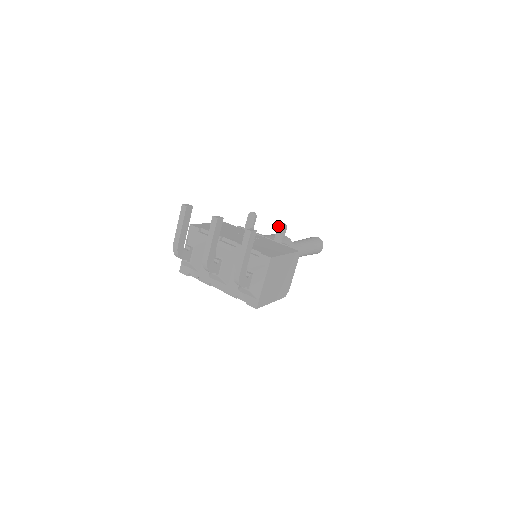
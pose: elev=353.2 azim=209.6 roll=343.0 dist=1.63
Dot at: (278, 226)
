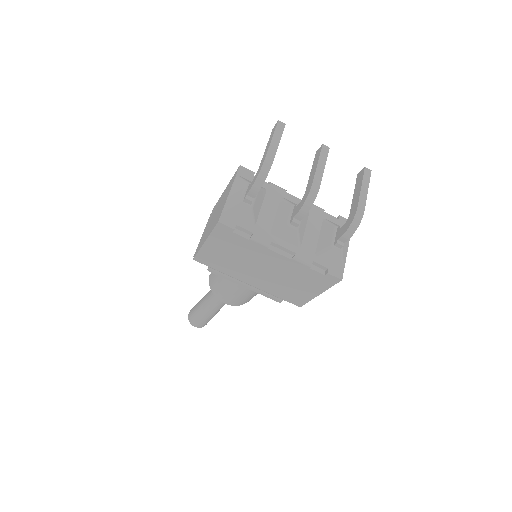
Dot at: occluded
